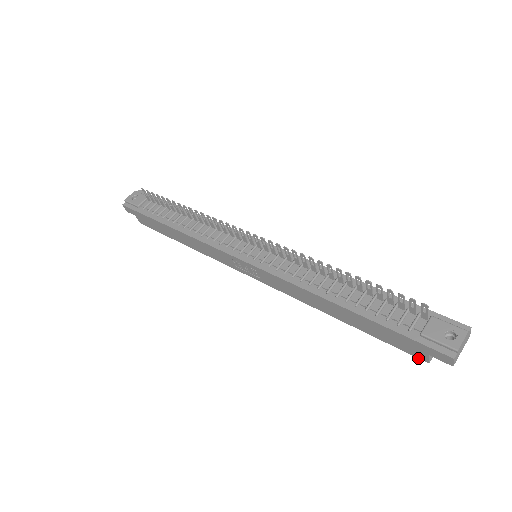
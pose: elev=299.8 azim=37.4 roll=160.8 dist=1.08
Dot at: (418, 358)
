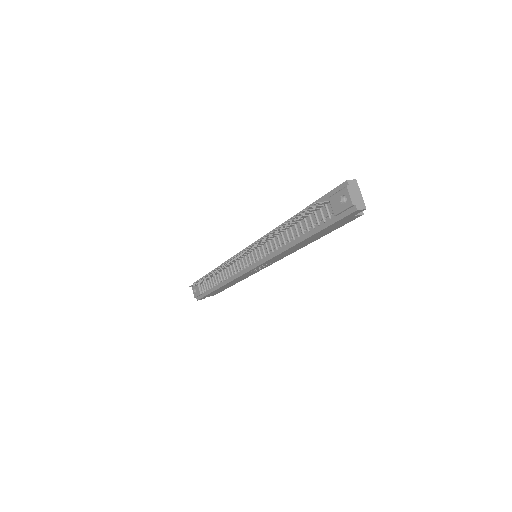
Dot at: occluded
